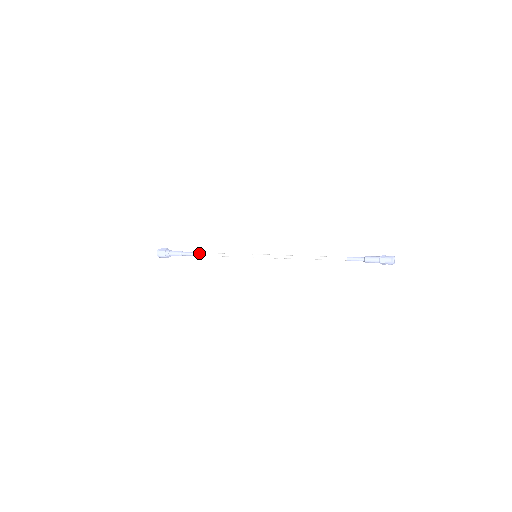
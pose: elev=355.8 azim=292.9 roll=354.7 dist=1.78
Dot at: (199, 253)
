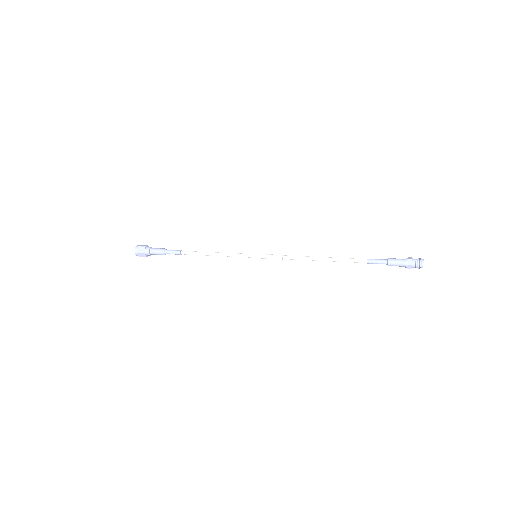
Dot at: (187, 251)
